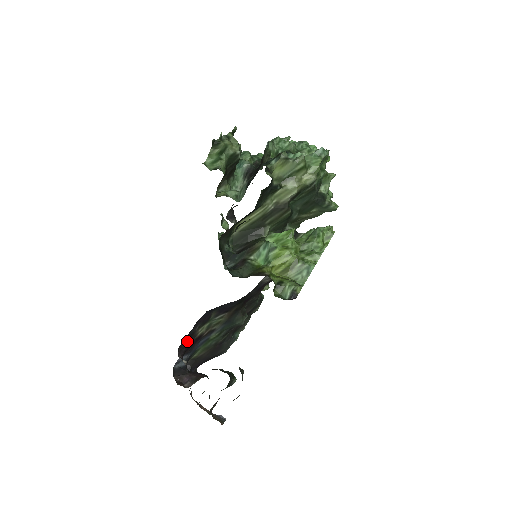
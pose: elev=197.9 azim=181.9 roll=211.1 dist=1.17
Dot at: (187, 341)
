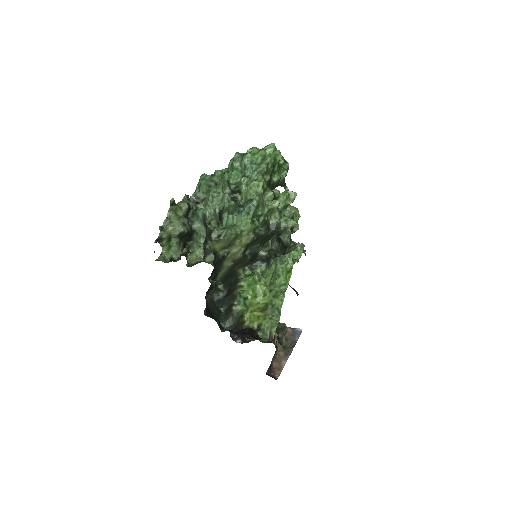
Dot at: occluded
